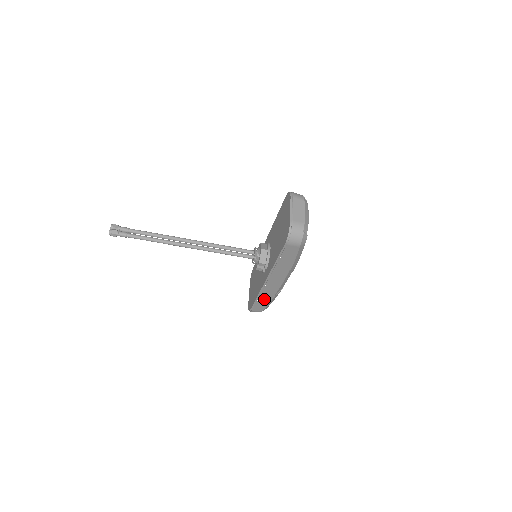
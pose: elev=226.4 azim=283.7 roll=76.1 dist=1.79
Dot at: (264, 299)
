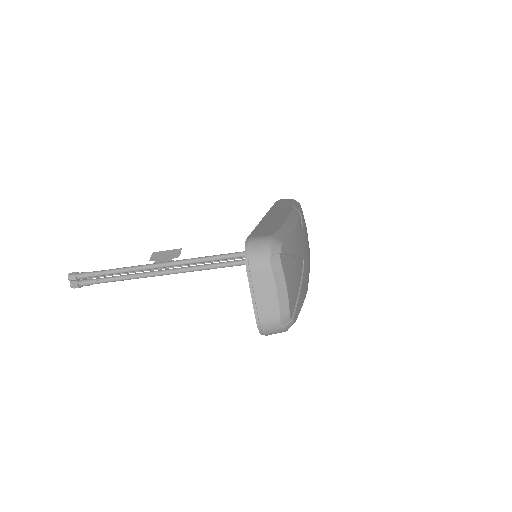
Dot at: occluded
